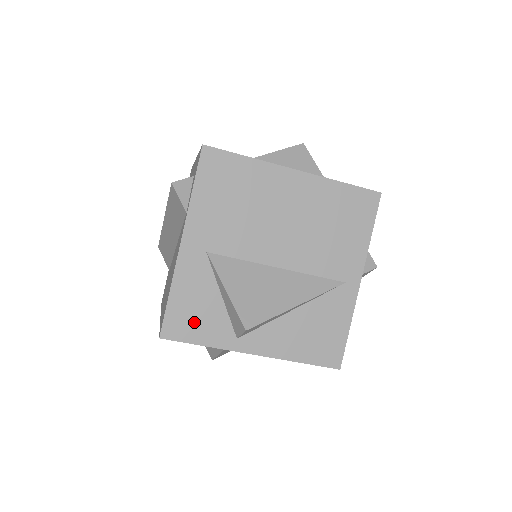
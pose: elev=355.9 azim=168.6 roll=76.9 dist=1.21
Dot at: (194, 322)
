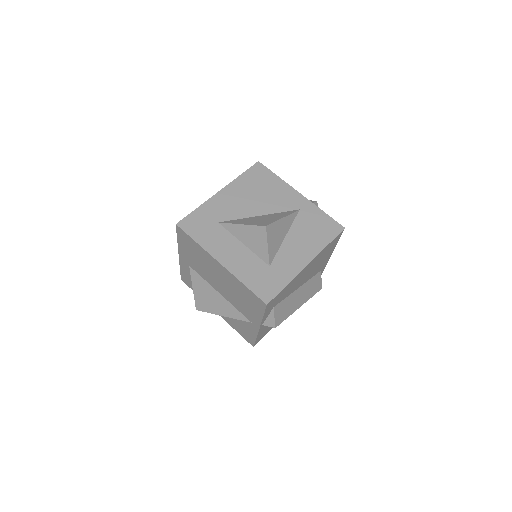
Dot at: (191, 284)
